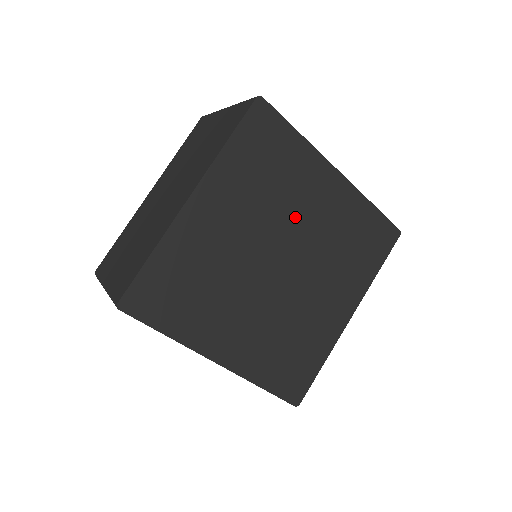
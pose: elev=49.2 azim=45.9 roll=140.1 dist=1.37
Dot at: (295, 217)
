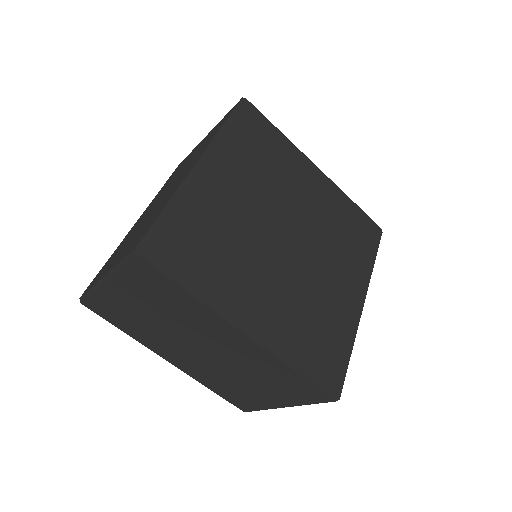
Dot at: (292, 198)
